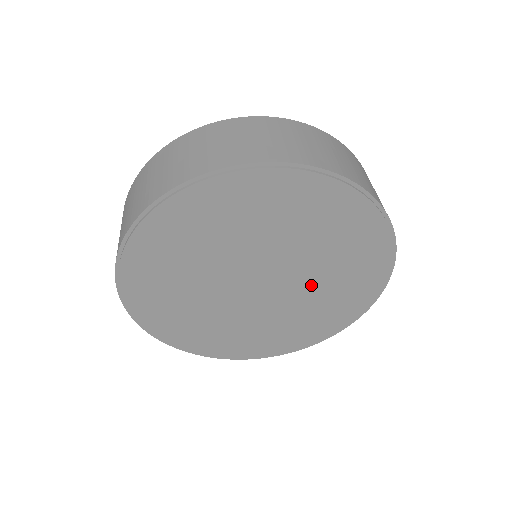
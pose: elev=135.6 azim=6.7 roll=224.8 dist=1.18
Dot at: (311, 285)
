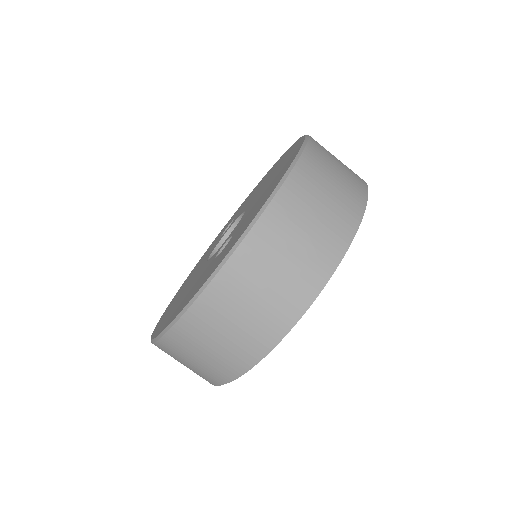
Dot at: occluded
